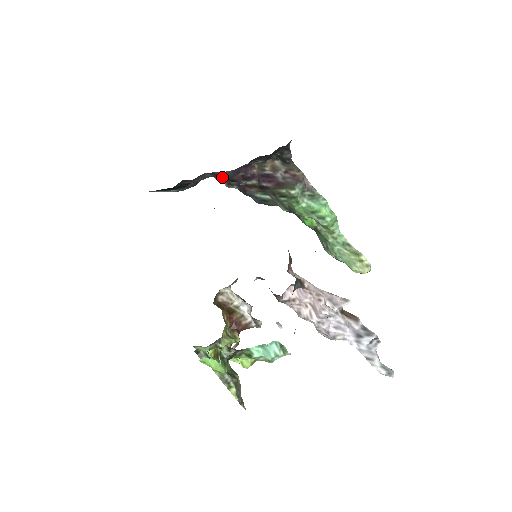
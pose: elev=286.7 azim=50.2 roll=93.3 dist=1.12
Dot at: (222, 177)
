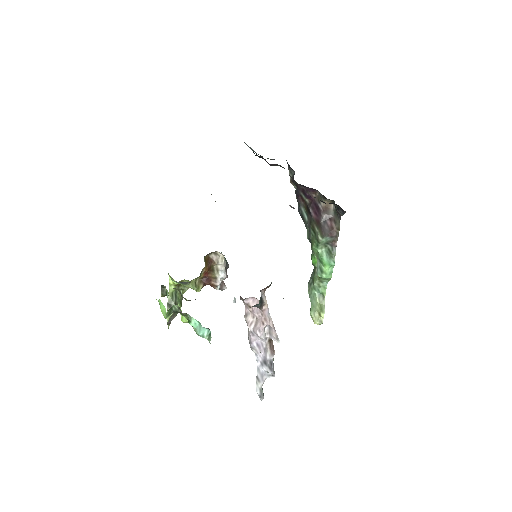
Dot at: occluded
